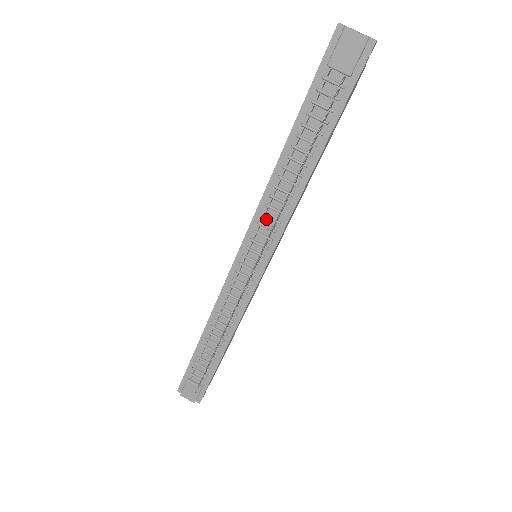
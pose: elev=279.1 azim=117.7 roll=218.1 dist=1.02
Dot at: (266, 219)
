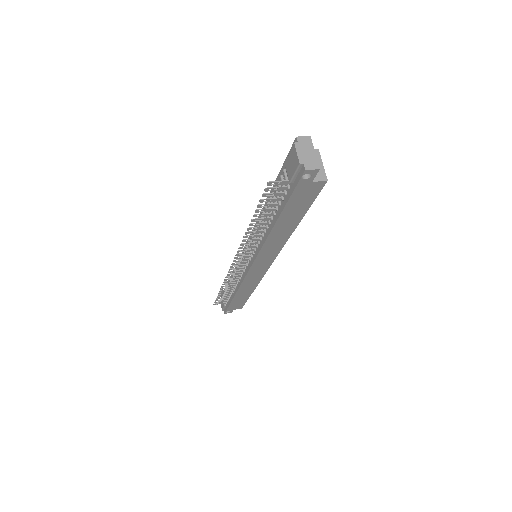
Dot at: (255, 237)
